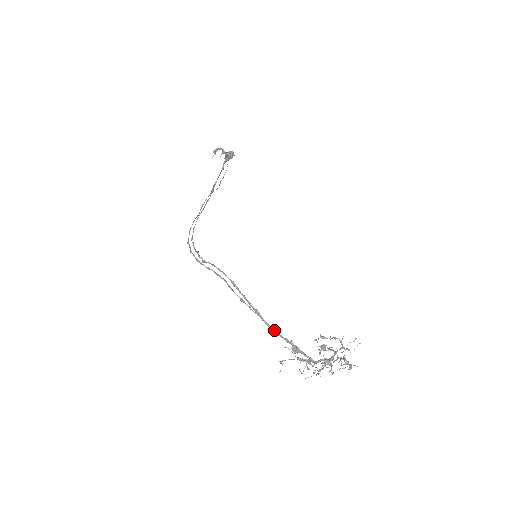
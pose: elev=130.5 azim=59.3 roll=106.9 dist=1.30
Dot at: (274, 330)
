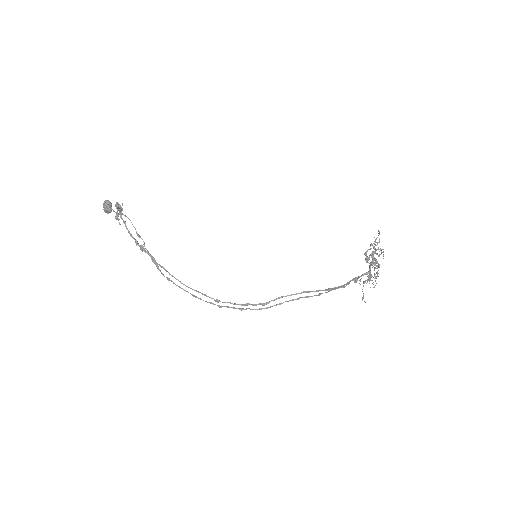
Dot at: (342, 286)
